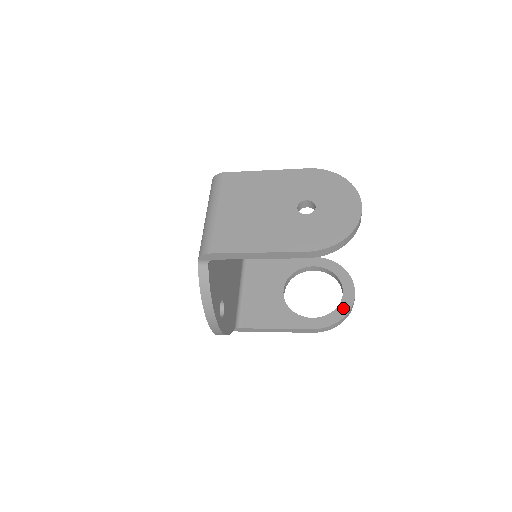
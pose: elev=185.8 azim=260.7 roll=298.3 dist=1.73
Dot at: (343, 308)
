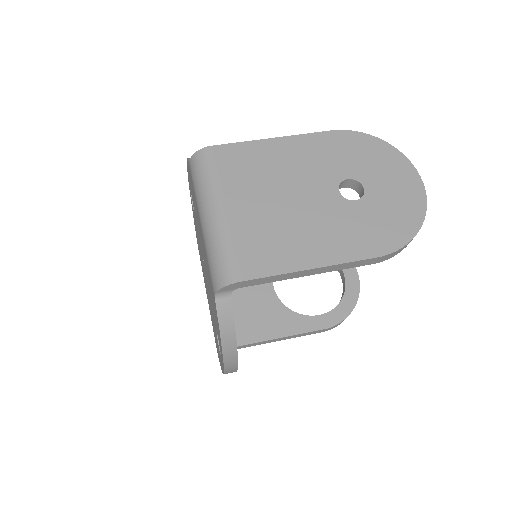
Dot at: (350, 296)
